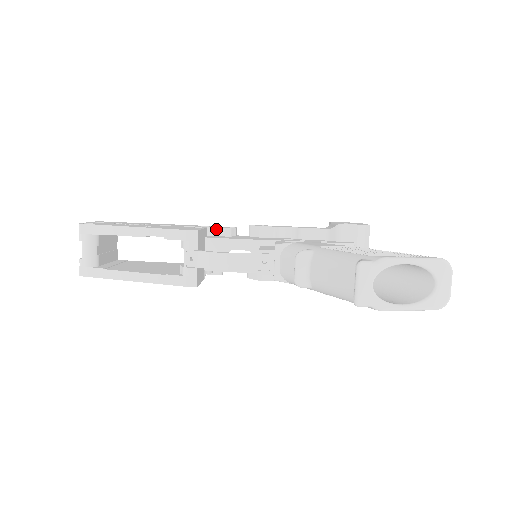
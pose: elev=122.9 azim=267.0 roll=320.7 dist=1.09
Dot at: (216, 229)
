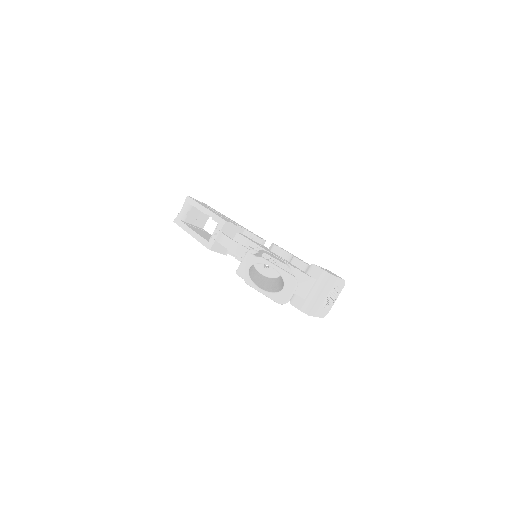
Dot at: (251, 234)
